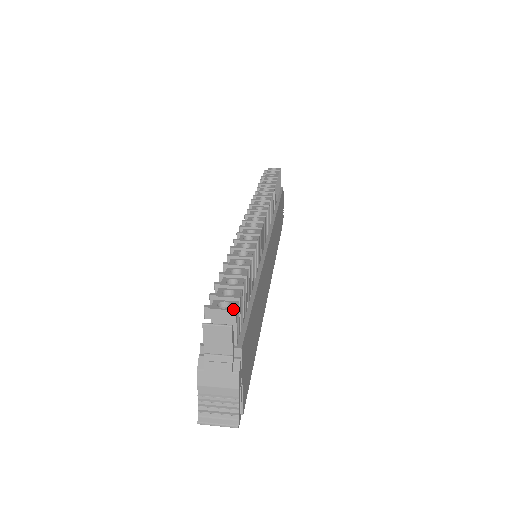
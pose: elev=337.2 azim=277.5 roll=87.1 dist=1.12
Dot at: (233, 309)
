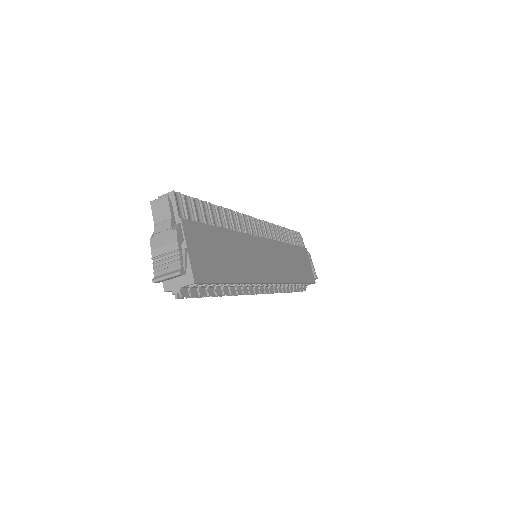
Dot at: (172, 191)
